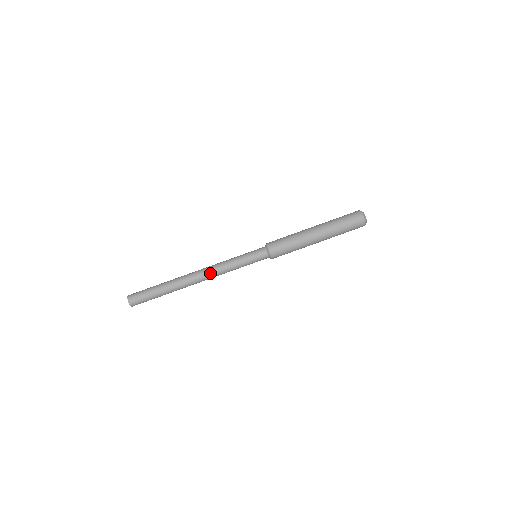
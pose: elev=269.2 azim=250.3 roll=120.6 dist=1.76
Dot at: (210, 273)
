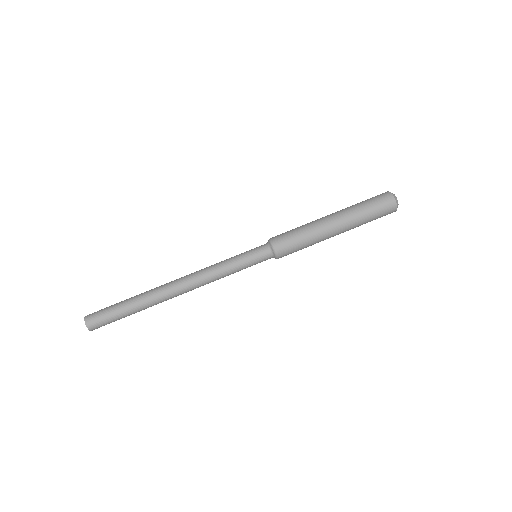
Dot at: (196, 283)
